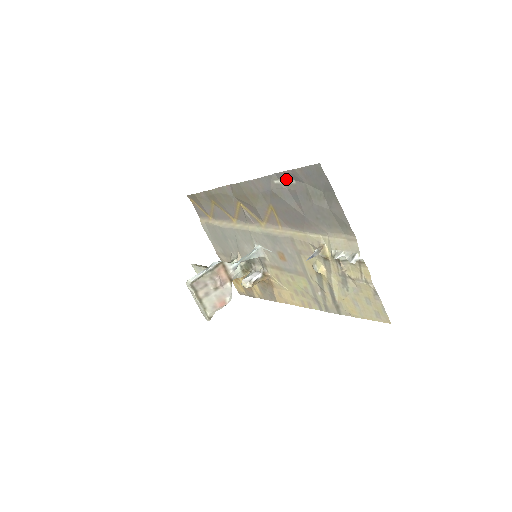
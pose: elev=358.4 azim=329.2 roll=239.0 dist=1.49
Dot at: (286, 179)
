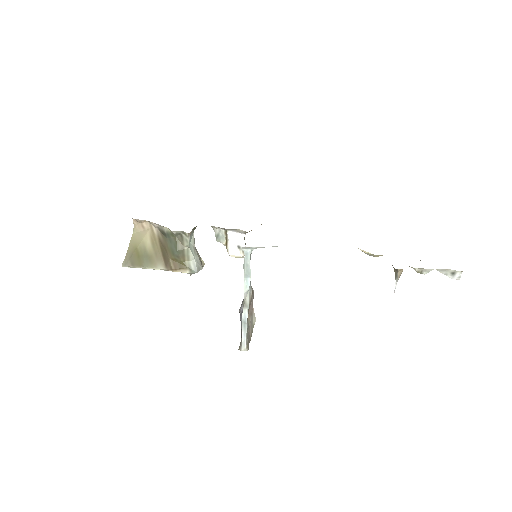
Dot at: occluded
